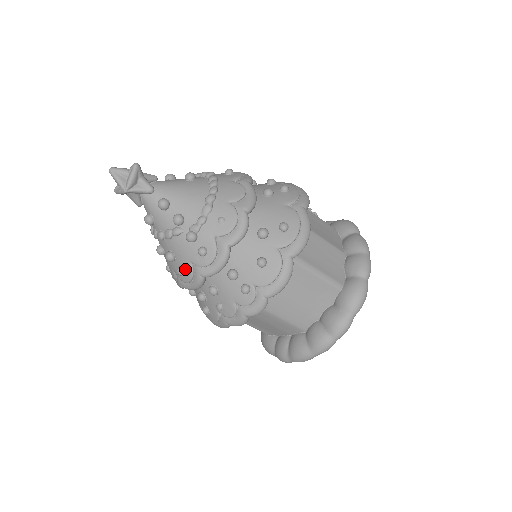
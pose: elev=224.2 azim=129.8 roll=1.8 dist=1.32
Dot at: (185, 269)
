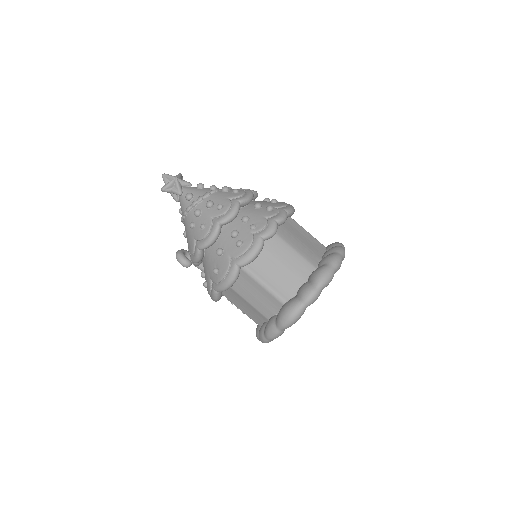
Dot at: (224, 203)
